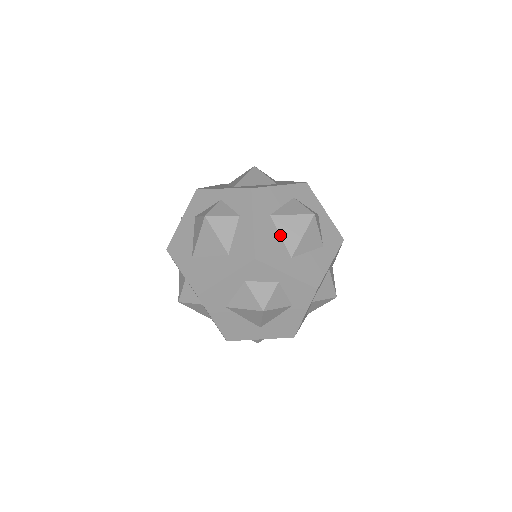
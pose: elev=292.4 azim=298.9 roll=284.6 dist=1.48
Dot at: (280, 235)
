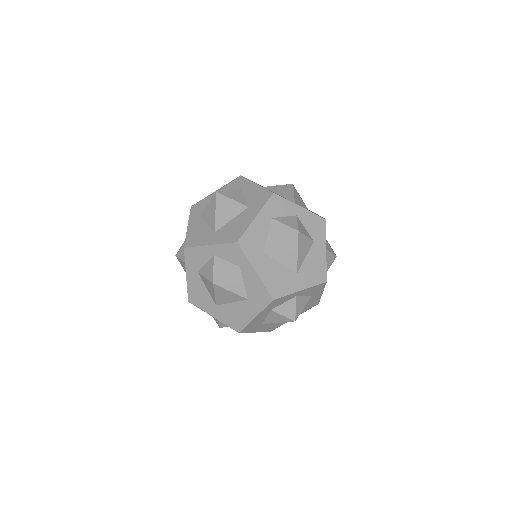
Dot at: (279, 263)
